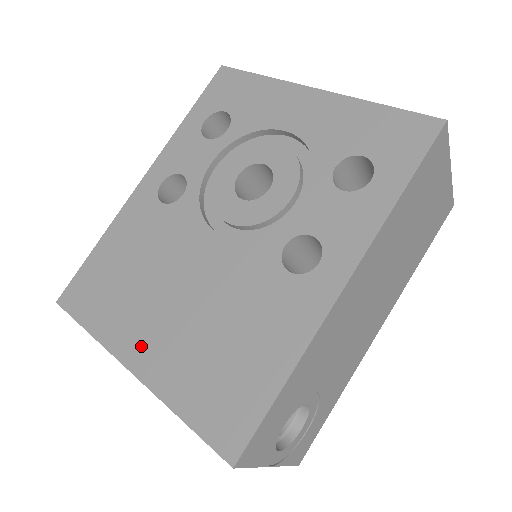
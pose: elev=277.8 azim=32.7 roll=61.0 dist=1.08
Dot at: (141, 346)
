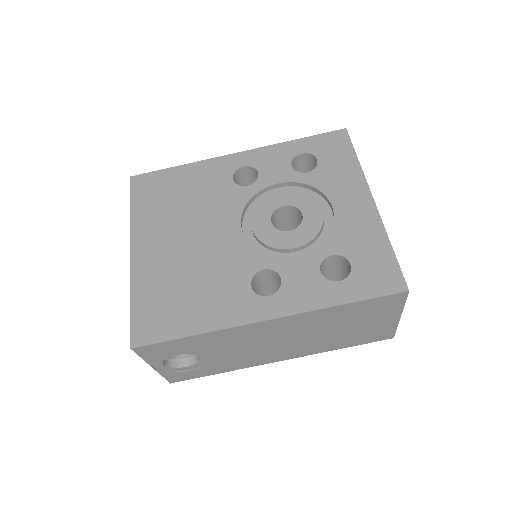
Dot at: (147, 246)
